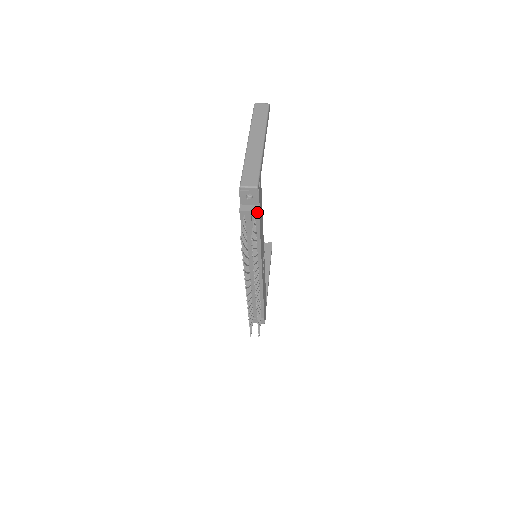
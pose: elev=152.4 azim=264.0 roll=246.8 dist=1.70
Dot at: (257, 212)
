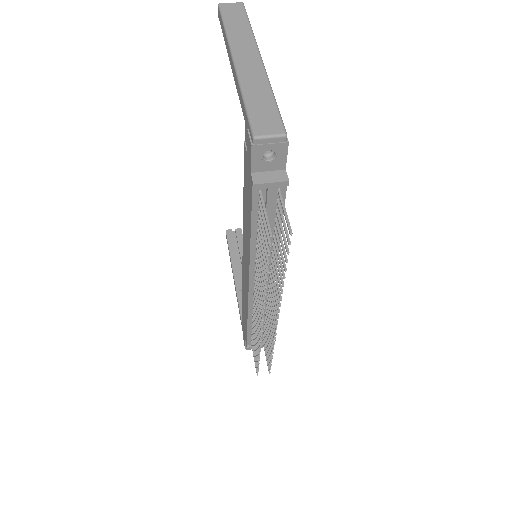
Dot at: (286, 182)
